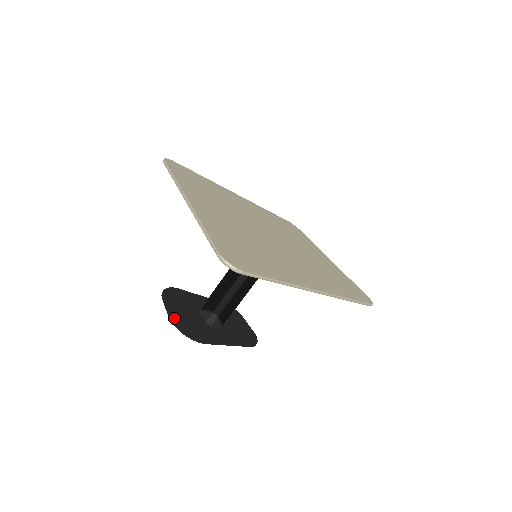
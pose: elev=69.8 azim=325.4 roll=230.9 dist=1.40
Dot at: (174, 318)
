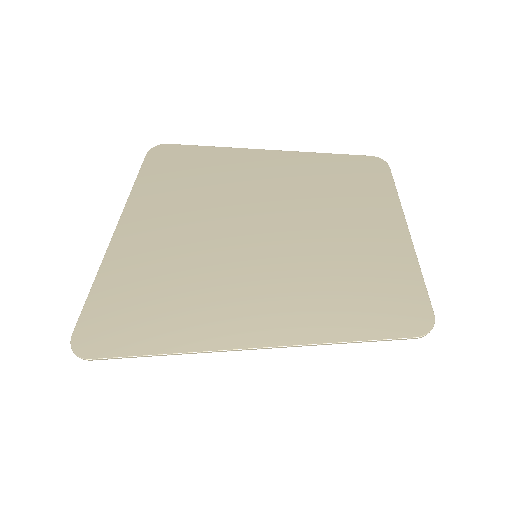
Dot at: occluded
